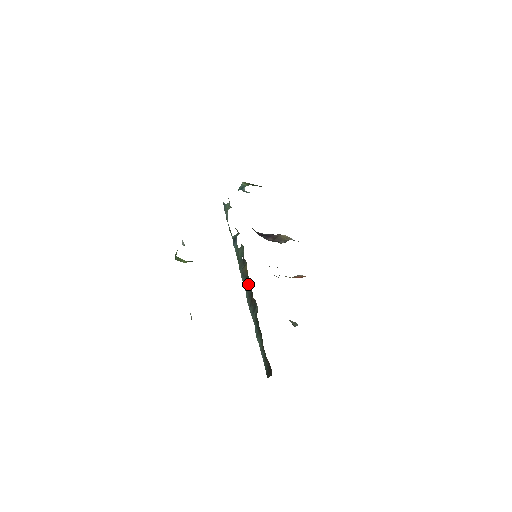
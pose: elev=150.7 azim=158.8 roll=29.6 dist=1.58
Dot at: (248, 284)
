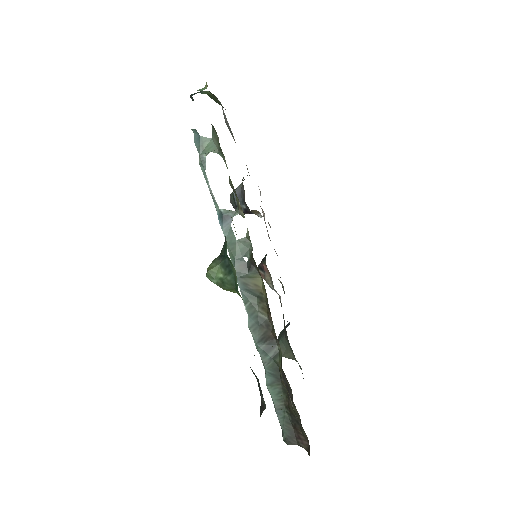
Dot at: (261, 309)
